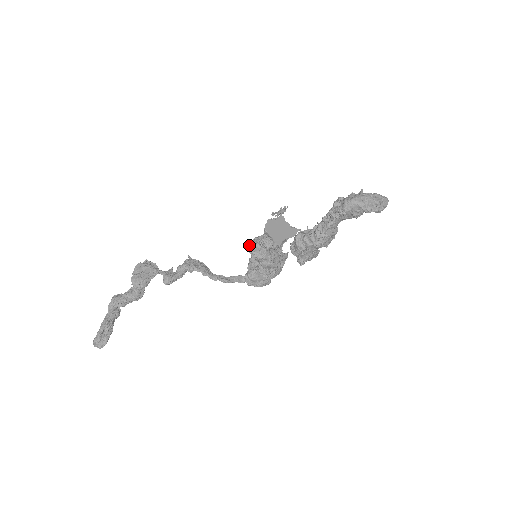
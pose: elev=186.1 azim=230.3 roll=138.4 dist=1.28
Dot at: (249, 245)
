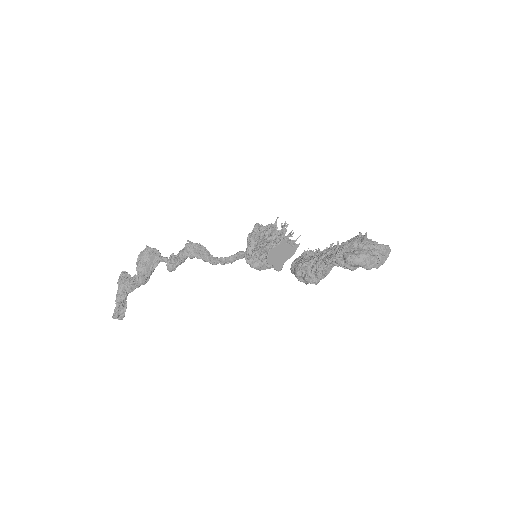
Dot at: (250, 259)
